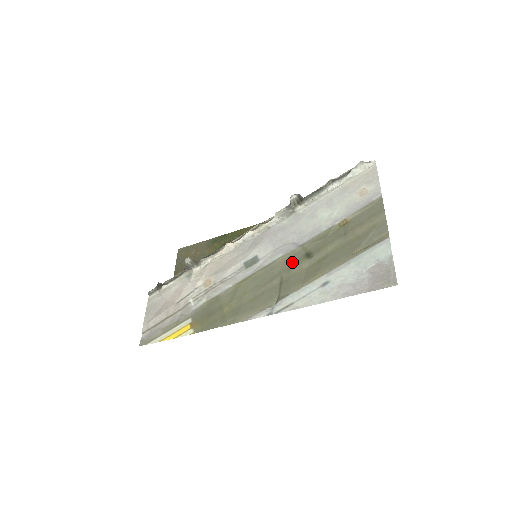
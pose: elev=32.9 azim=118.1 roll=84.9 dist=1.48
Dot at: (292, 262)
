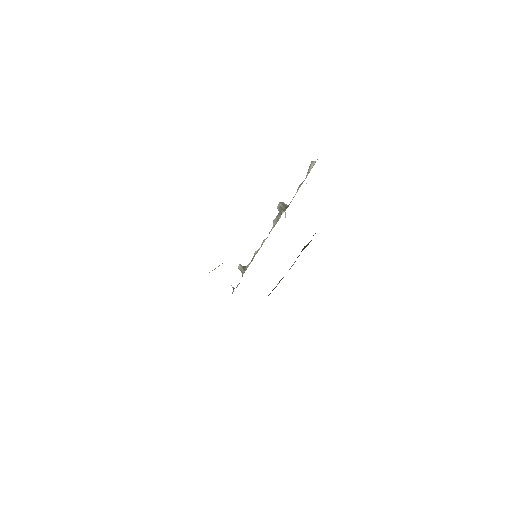
Dot at: occluded
